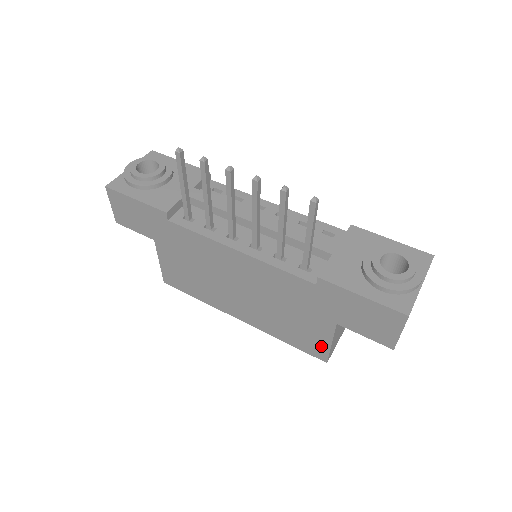
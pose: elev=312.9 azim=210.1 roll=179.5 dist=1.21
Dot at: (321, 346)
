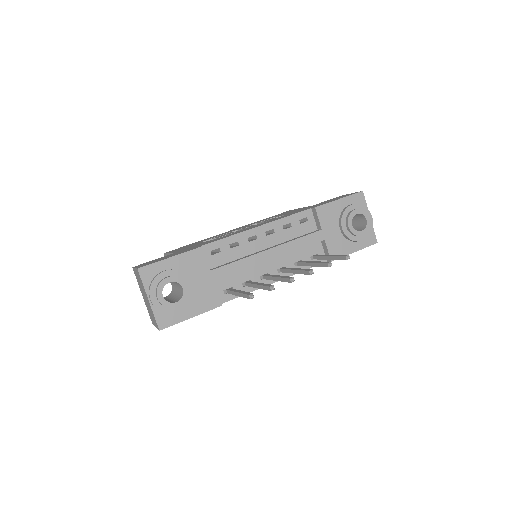
Dot at: occluded
